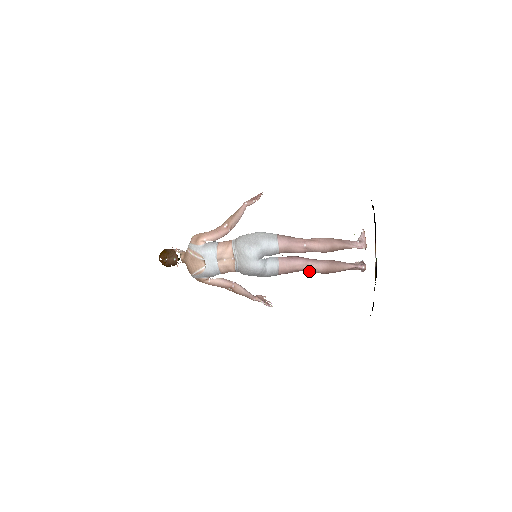
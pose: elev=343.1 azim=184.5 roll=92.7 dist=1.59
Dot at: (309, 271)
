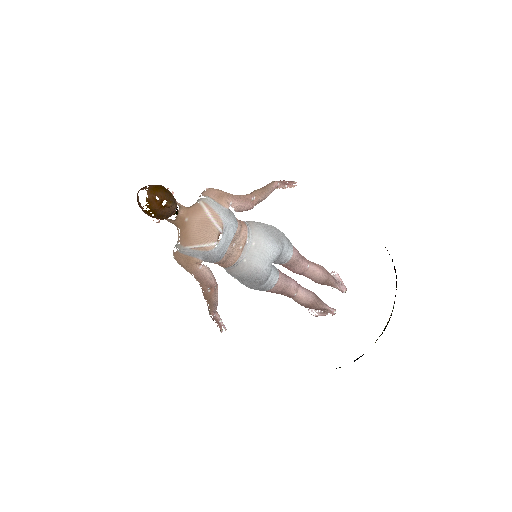
Dot at: (293, 298)
